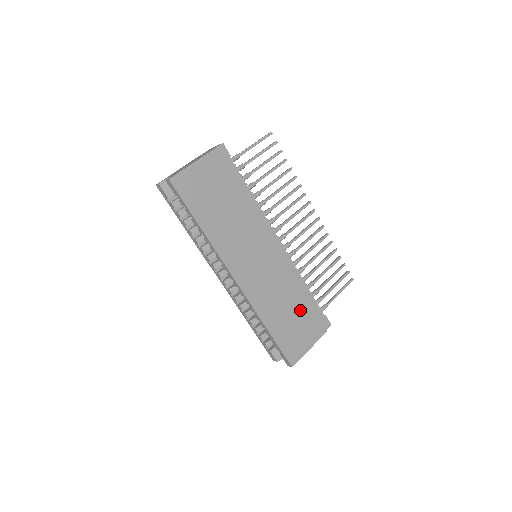
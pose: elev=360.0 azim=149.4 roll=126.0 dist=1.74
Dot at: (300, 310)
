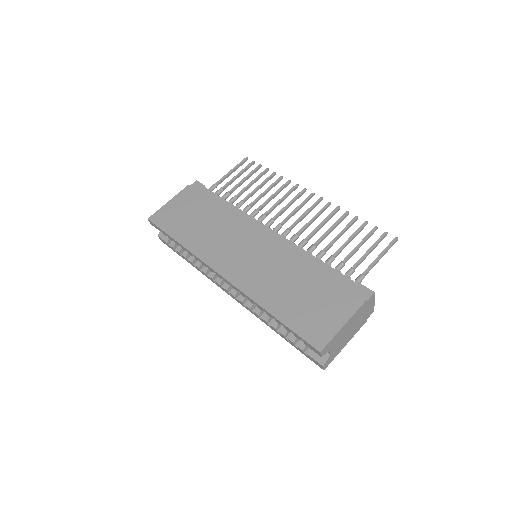
Dot at: (314, 285)
